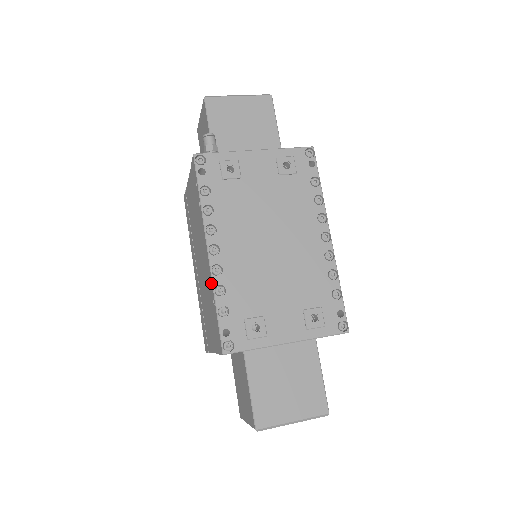
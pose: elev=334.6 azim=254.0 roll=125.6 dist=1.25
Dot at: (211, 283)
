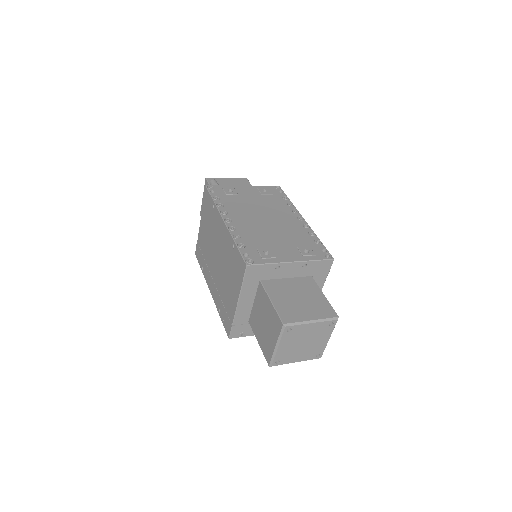
Dot at: (229, 236)
